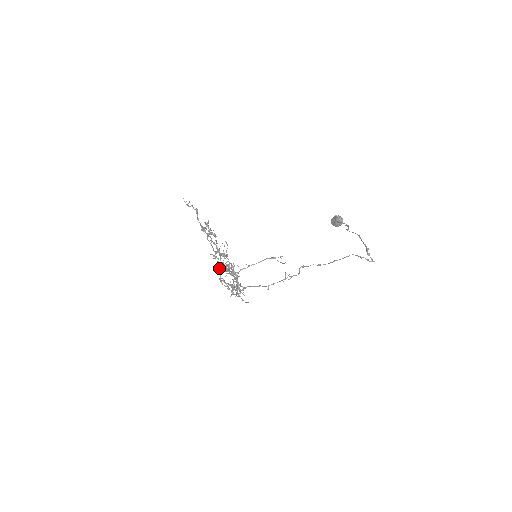
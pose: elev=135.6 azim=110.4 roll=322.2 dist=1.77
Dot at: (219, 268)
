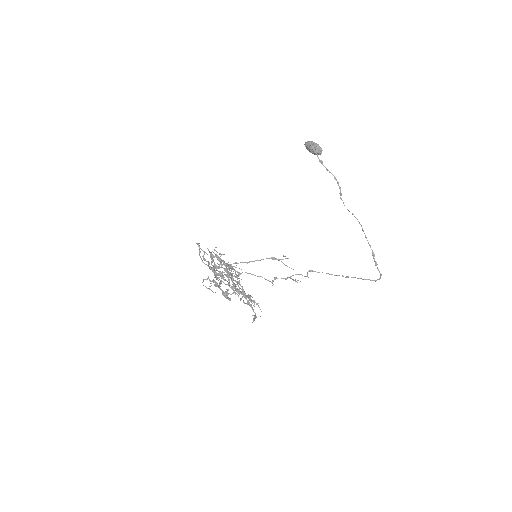
Dot at: occluded
